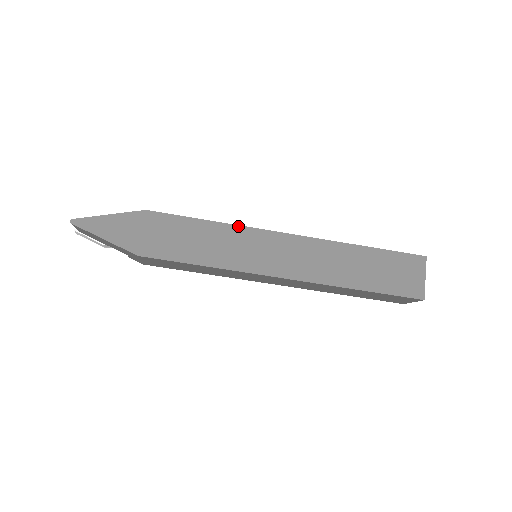
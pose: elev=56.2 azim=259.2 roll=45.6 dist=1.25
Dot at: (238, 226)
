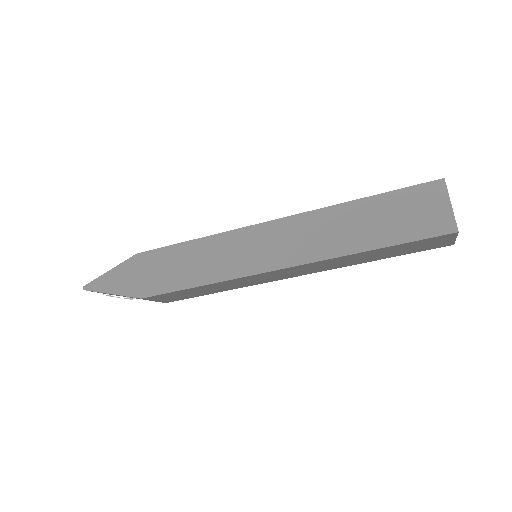
Dot at: (220, 234)
